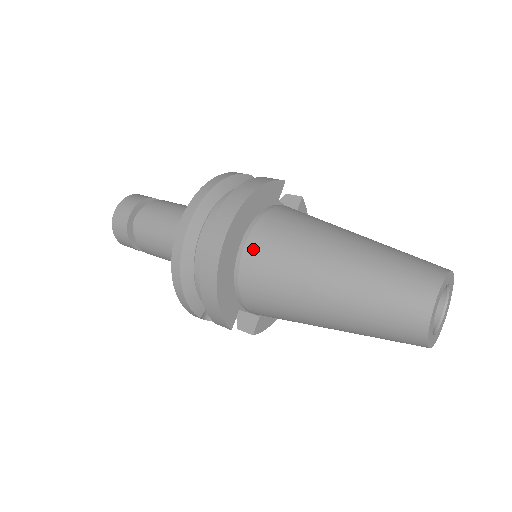
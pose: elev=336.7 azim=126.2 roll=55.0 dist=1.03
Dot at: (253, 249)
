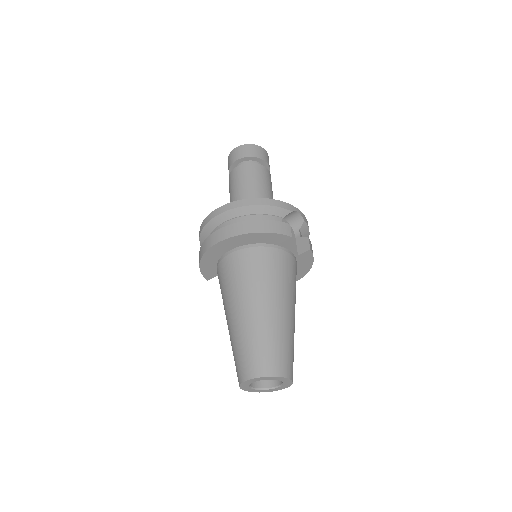
Dot at: (229, 260)
